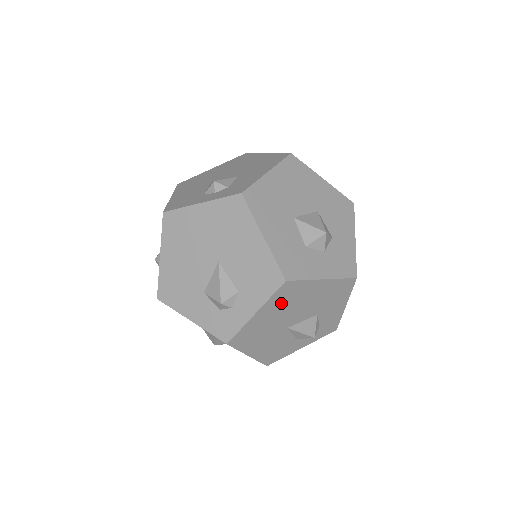
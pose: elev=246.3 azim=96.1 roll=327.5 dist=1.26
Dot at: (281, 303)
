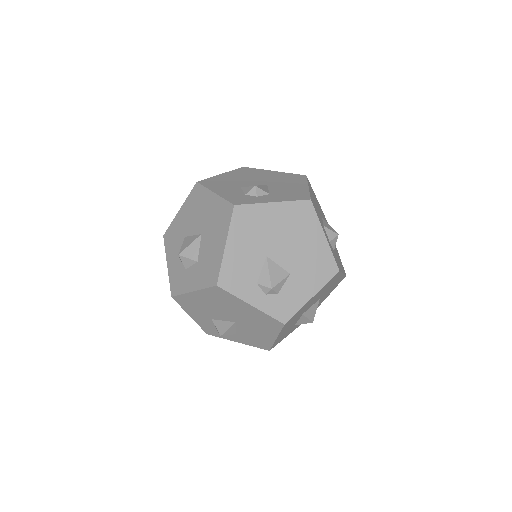
Dot at: occluded
